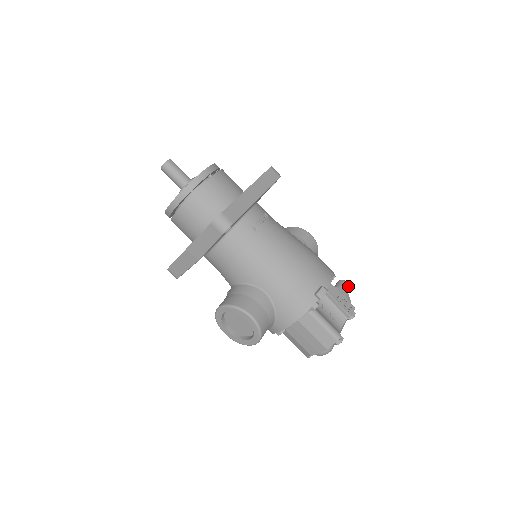
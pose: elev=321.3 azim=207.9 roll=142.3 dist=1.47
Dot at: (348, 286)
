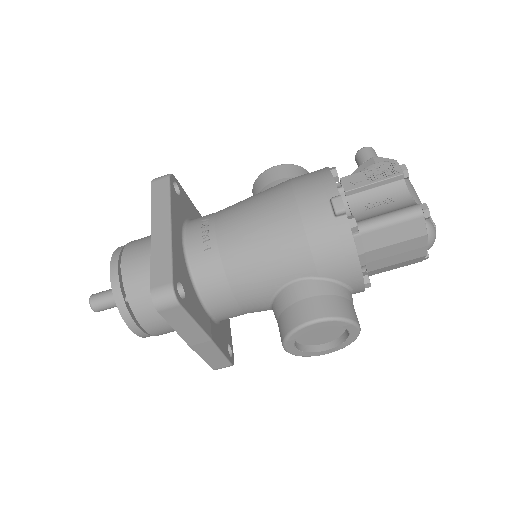
Dot at: (368, 150)
